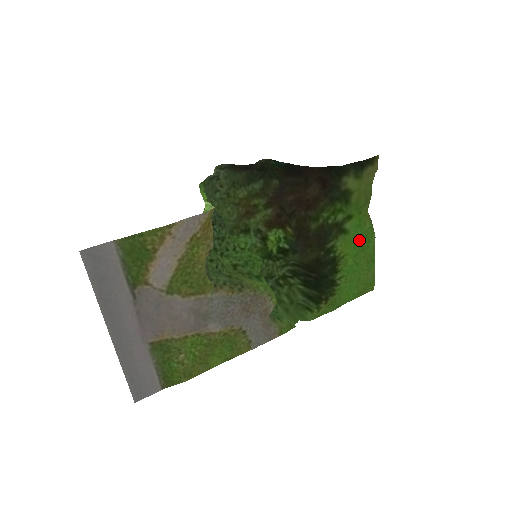
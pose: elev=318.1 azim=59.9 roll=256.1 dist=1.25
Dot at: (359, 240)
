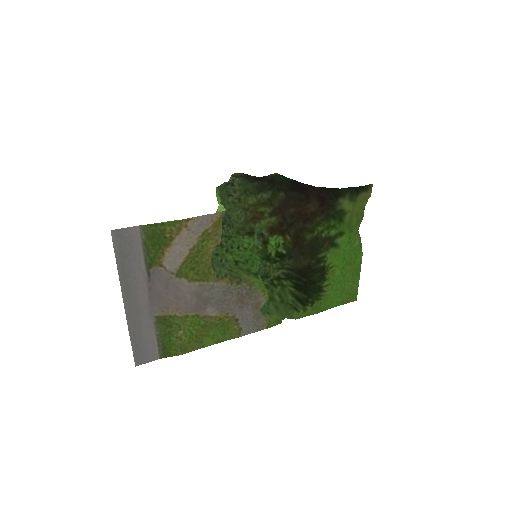
Dot at: (348, 255)
